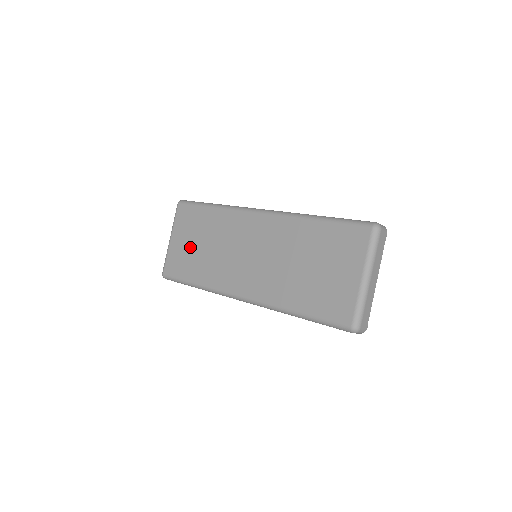
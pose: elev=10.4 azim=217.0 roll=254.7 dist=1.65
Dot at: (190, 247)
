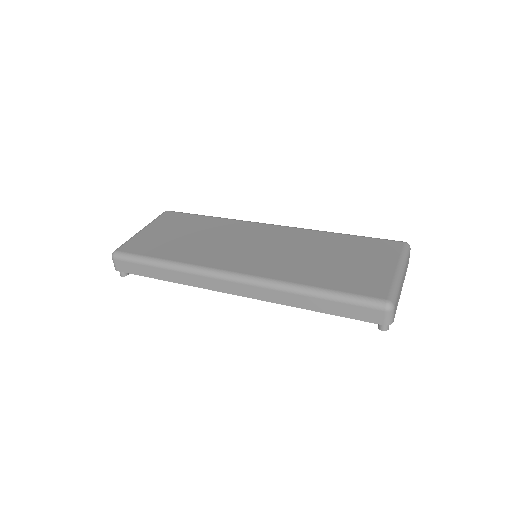
Dot at: (170, 236)
